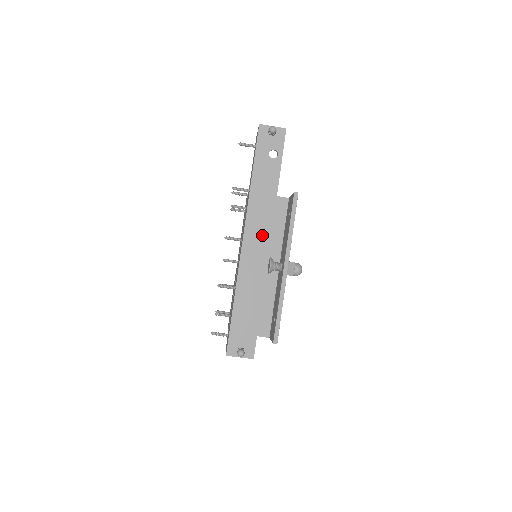
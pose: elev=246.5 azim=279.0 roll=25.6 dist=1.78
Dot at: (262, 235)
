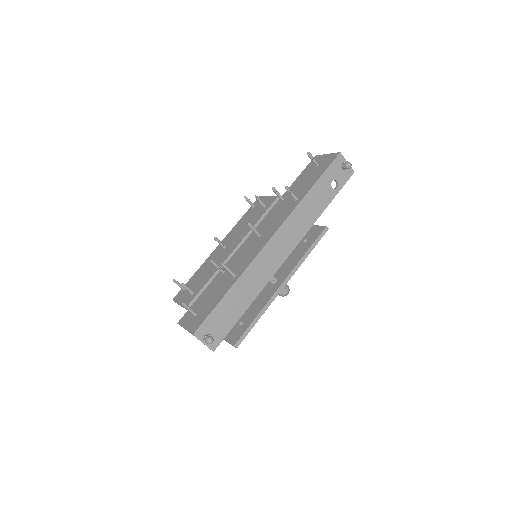
Dot at: (287, 245)
